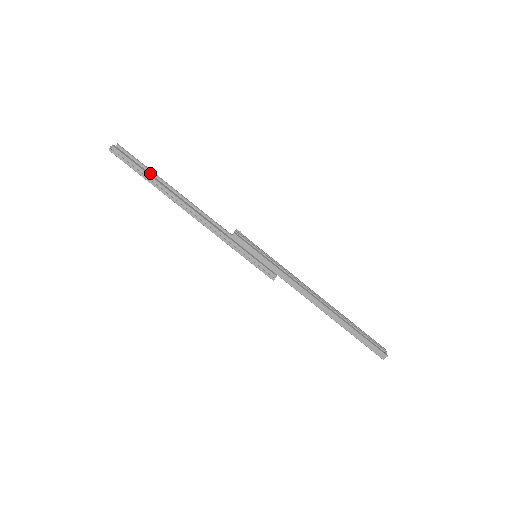
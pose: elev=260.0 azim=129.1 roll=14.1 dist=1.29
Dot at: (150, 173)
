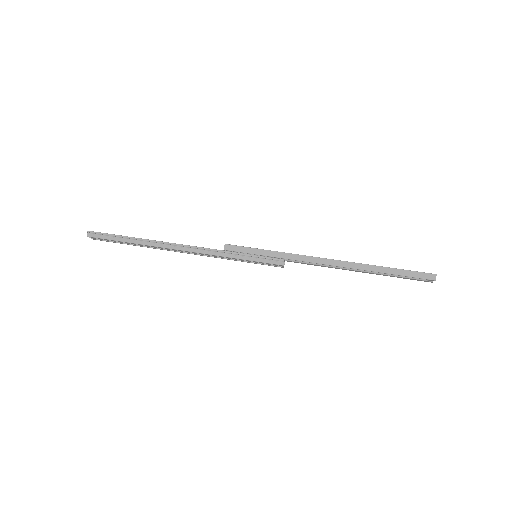
Dot at: occluded
